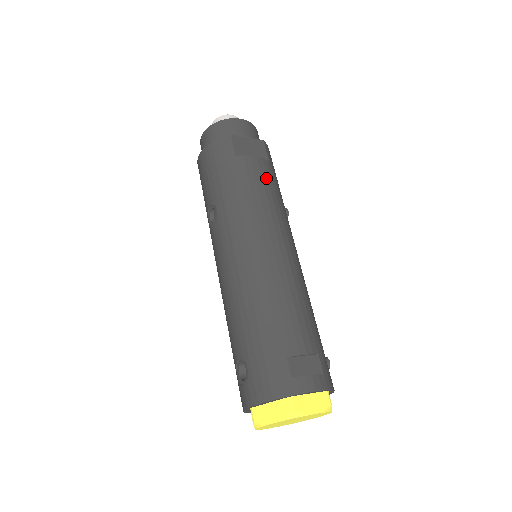
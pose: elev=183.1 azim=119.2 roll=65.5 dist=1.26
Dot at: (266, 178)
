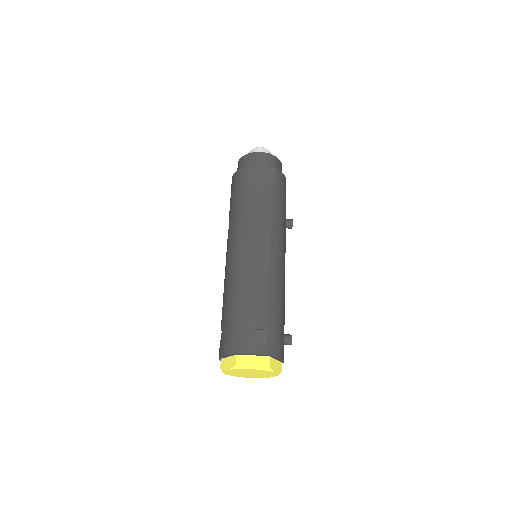
Dot at: (265, 199)
